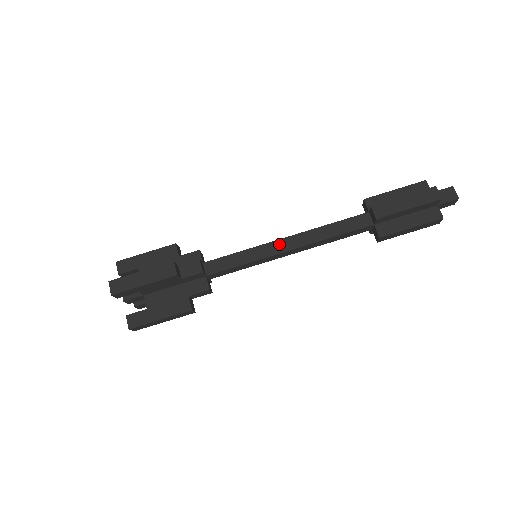
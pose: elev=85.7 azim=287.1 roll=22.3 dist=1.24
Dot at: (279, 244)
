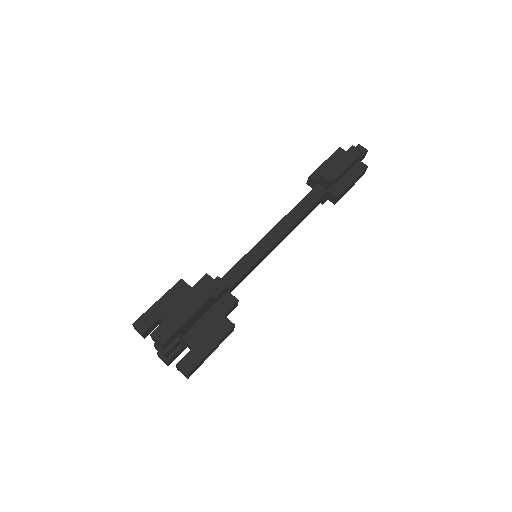
Dot at: (270, 236)
